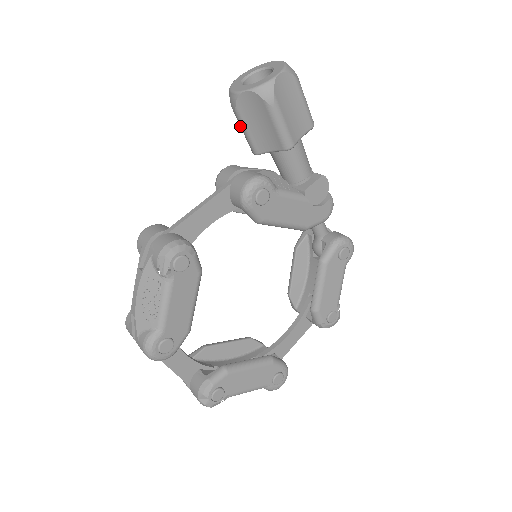
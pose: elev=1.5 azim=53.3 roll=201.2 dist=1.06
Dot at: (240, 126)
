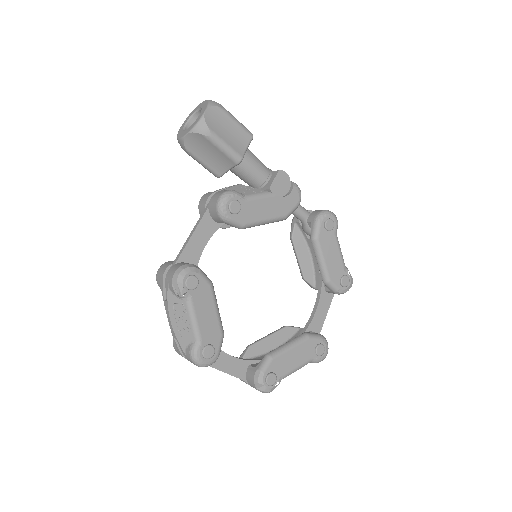
Dot at: occluded
